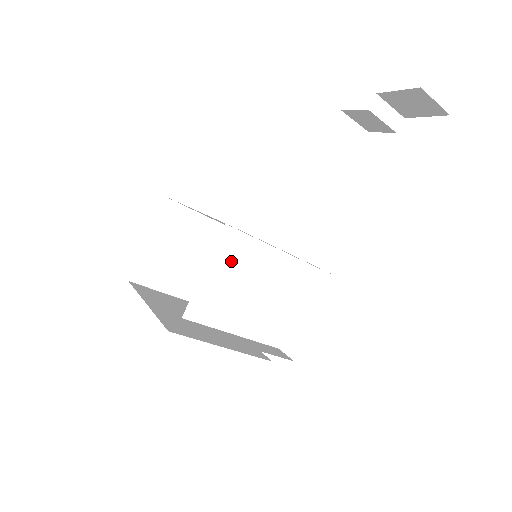
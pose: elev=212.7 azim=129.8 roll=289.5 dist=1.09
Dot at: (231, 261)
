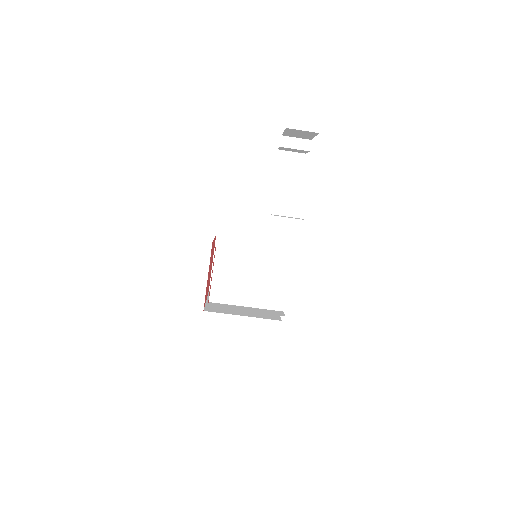
Dot at: (228, 263)
